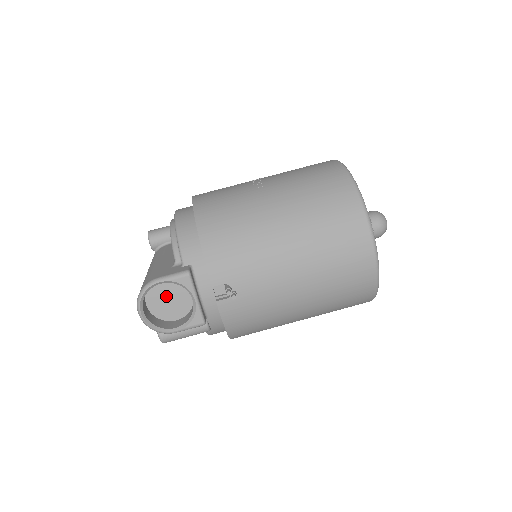
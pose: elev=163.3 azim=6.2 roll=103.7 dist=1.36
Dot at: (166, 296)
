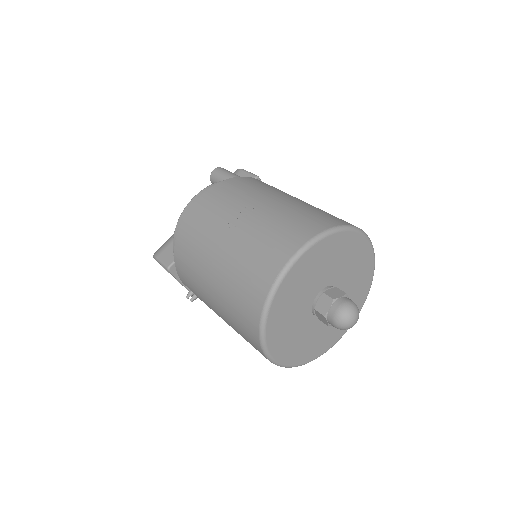
Dot at: occluded
